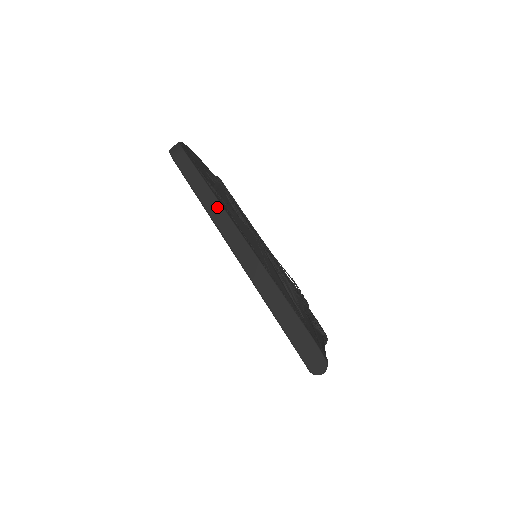
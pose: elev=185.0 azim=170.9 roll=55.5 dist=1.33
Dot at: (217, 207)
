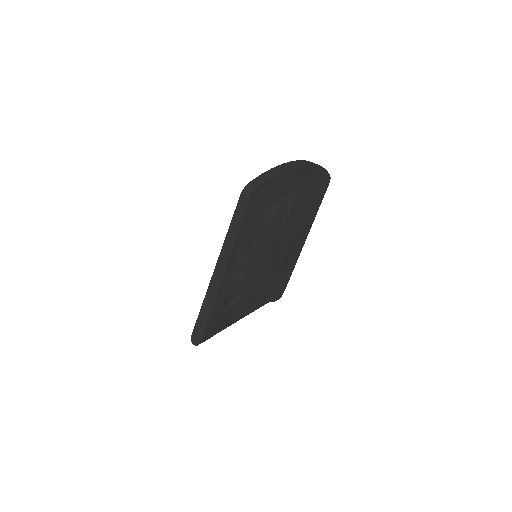
Dot at: (231, 242)
